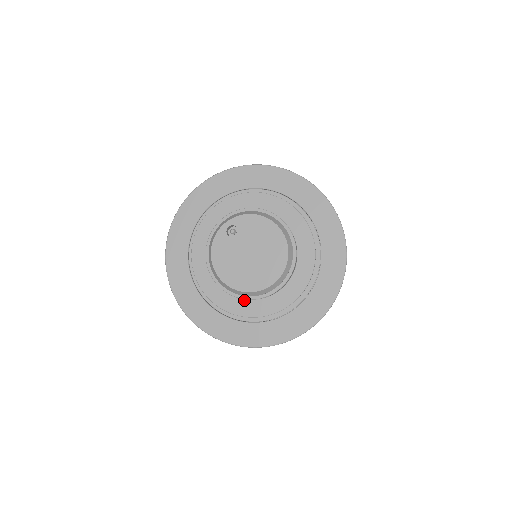
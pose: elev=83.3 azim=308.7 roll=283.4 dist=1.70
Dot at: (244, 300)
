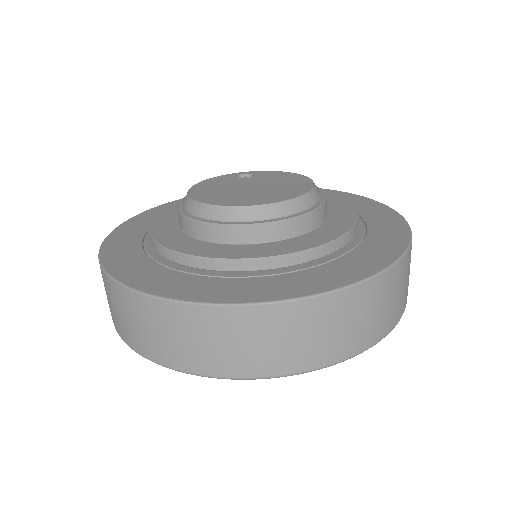
Dot at: (199, 241)
